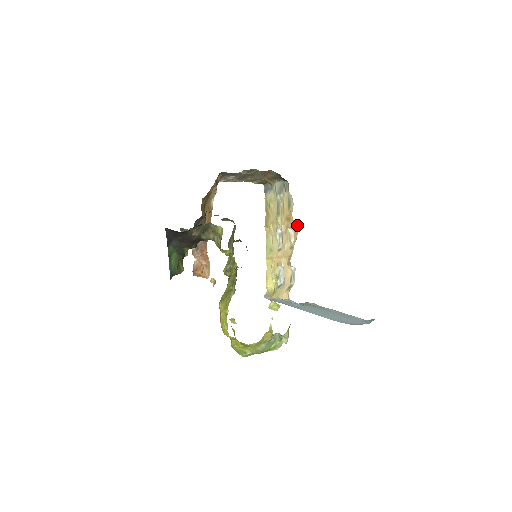
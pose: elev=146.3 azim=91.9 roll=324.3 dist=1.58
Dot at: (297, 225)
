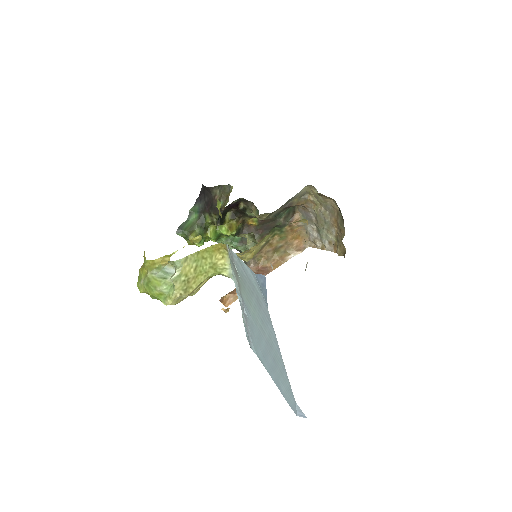
Dot at: occluded
